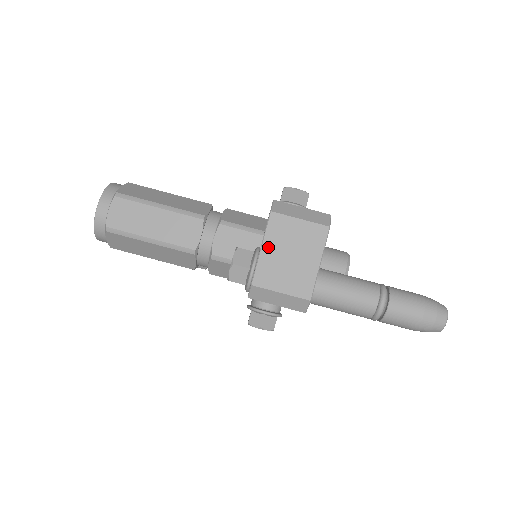
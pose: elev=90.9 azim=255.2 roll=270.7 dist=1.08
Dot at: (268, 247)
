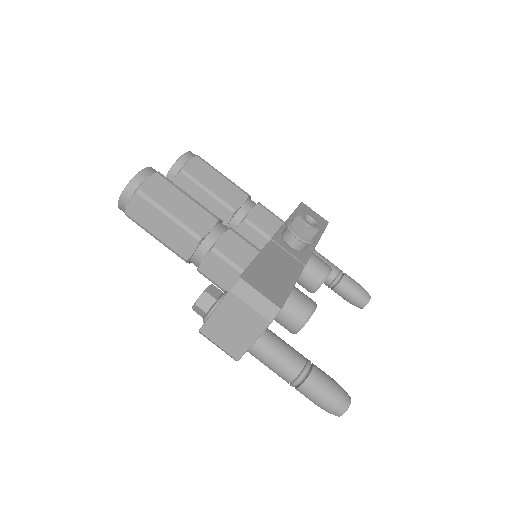
Dot at: (219, 313)
